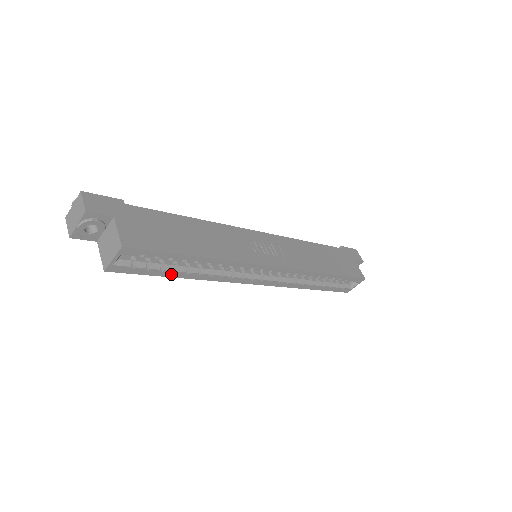
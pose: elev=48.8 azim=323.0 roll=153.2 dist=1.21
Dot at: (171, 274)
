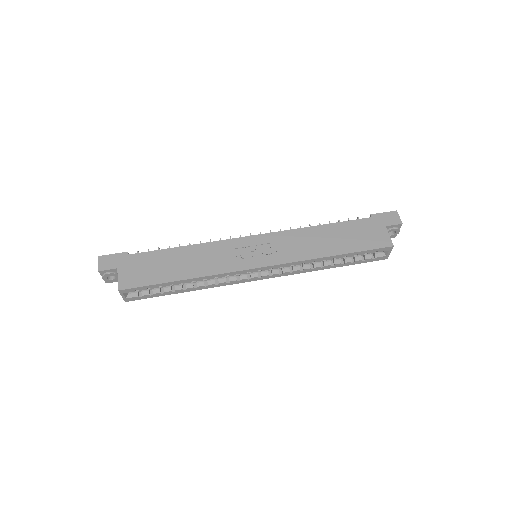
Dot at: (173, 292)
